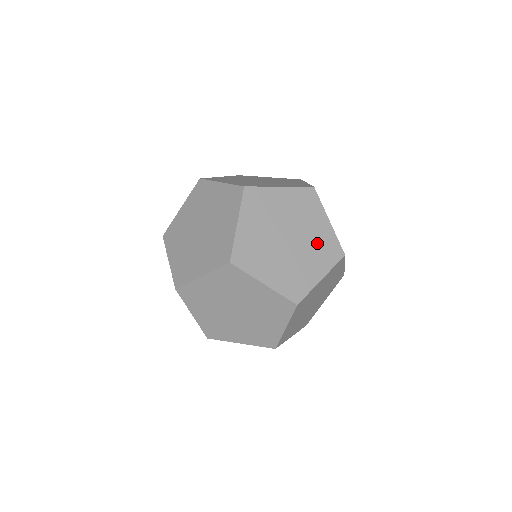
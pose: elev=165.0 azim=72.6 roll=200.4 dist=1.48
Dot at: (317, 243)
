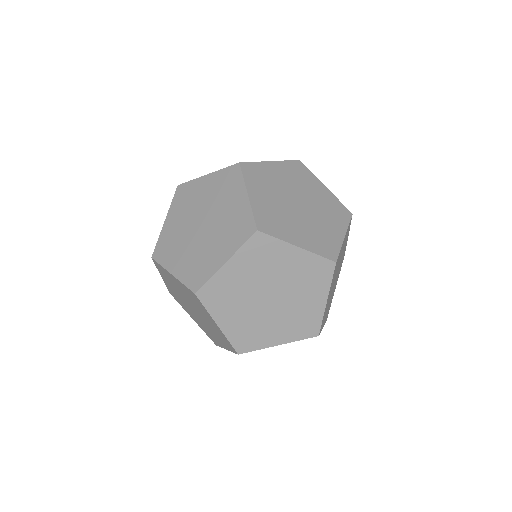
Dot at: (229, 223)
